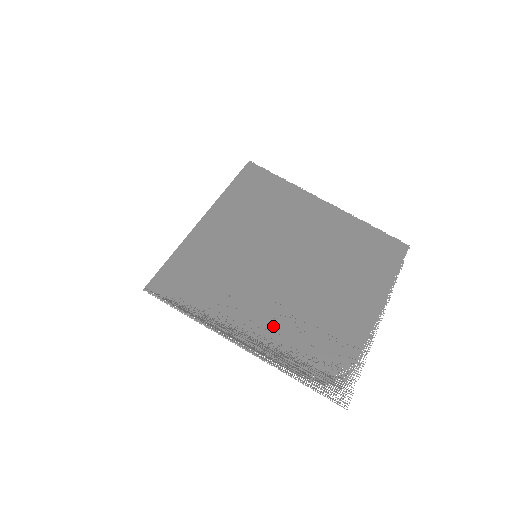
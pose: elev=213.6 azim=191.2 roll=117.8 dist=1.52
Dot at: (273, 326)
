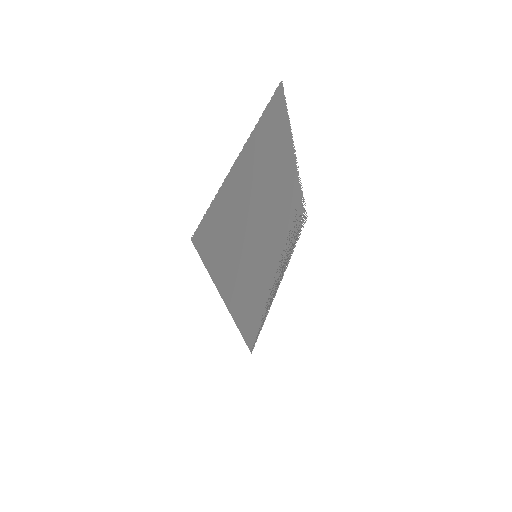
Dot at: (282, 253)
